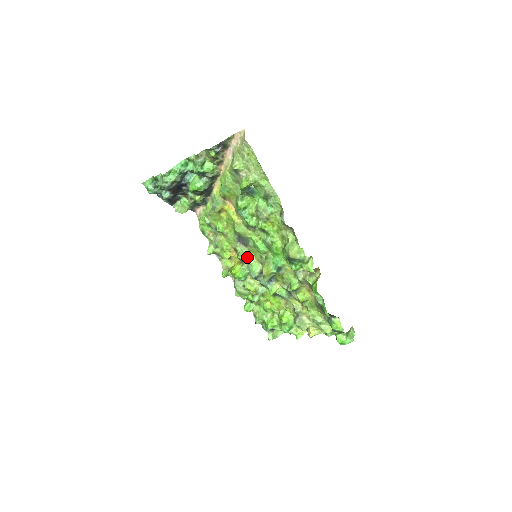
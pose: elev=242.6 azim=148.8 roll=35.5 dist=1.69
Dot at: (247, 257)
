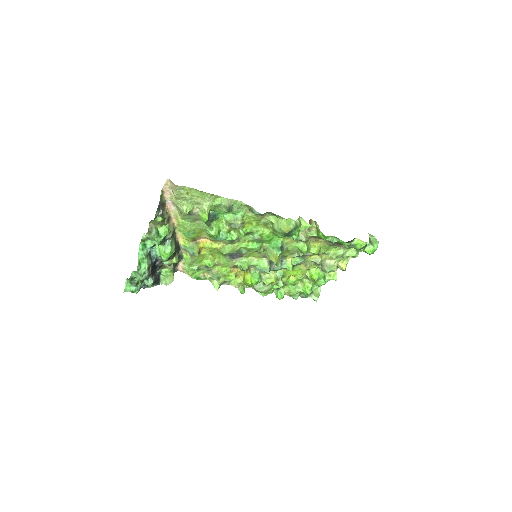
Dot at: (249, 263)
